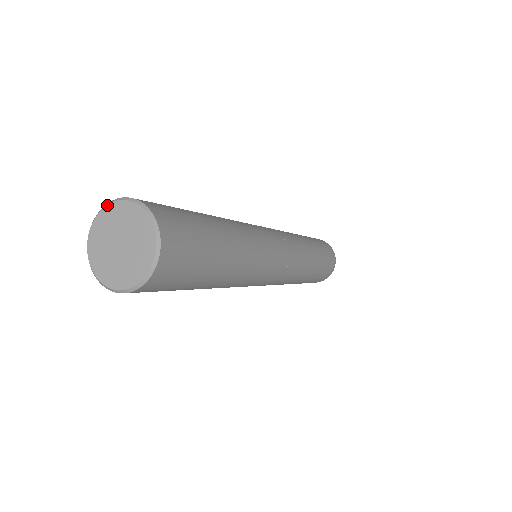
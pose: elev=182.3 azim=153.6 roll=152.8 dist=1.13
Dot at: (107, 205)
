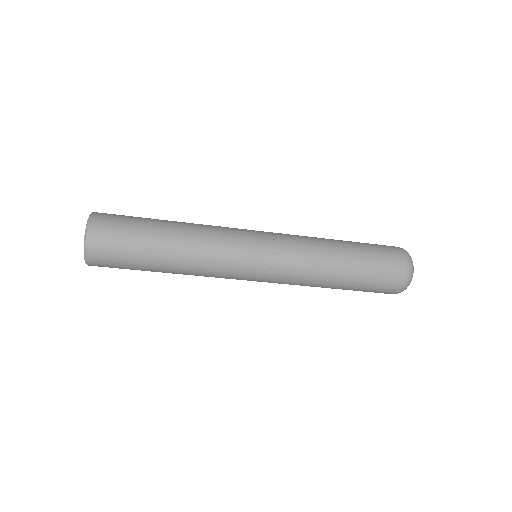
Dot at: occluded
